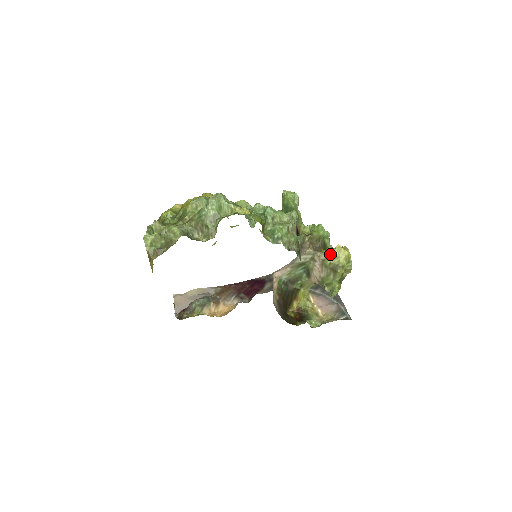
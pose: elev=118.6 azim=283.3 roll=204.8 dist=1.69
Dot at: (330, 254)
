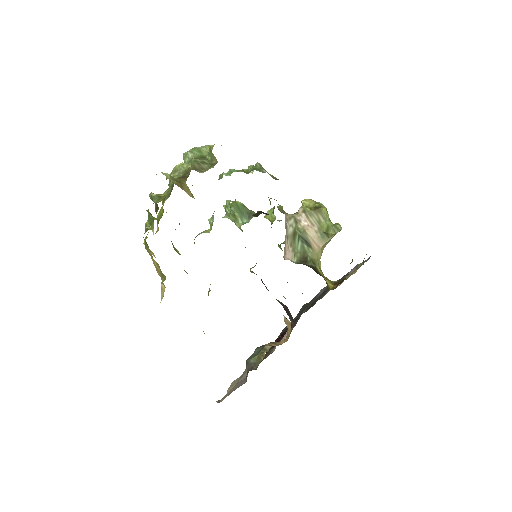
Dot at: occluded
